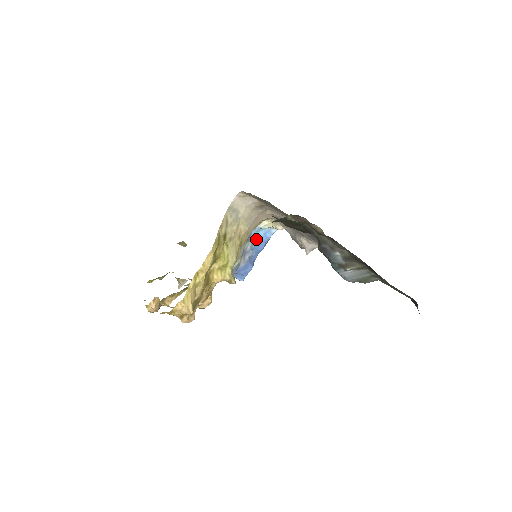
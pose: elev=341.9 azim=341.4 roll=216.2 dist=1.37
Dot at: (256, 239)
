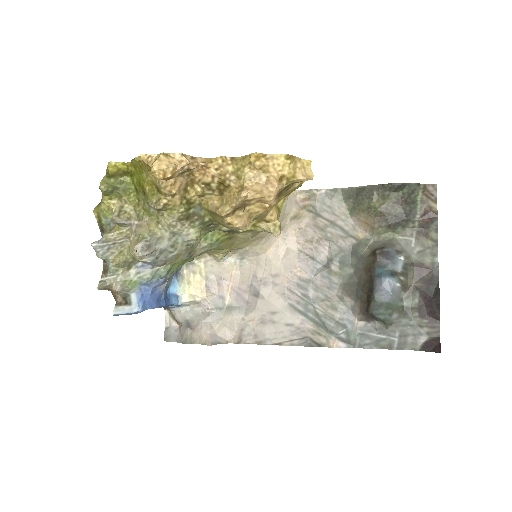
Dot at: occluded
